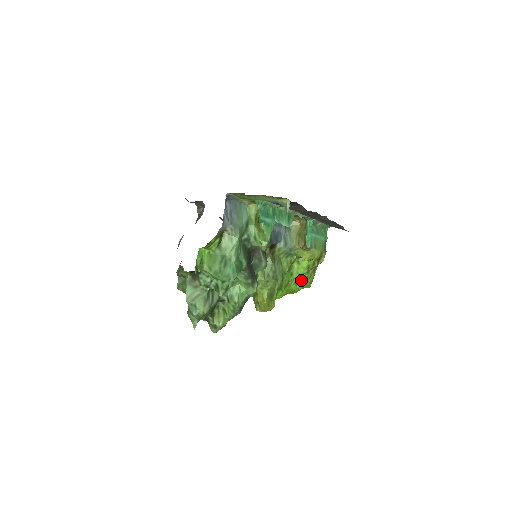
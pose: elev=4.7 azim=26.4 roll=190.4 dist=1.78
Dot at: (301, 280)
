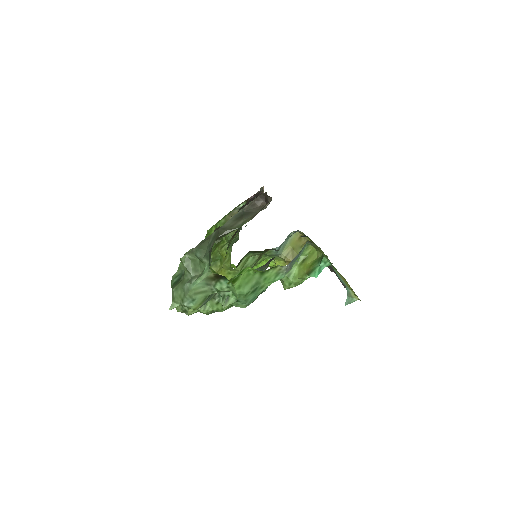
Dot at: occluded
